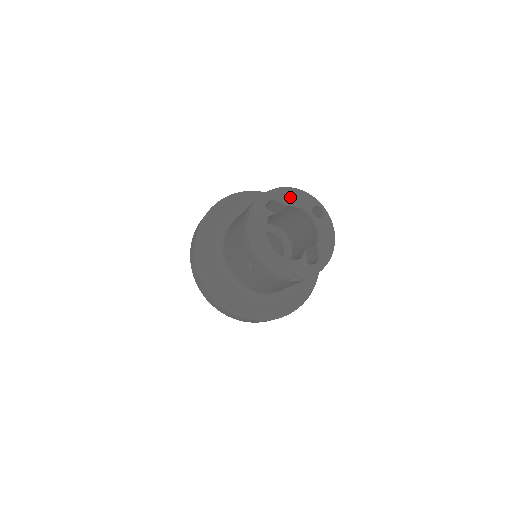
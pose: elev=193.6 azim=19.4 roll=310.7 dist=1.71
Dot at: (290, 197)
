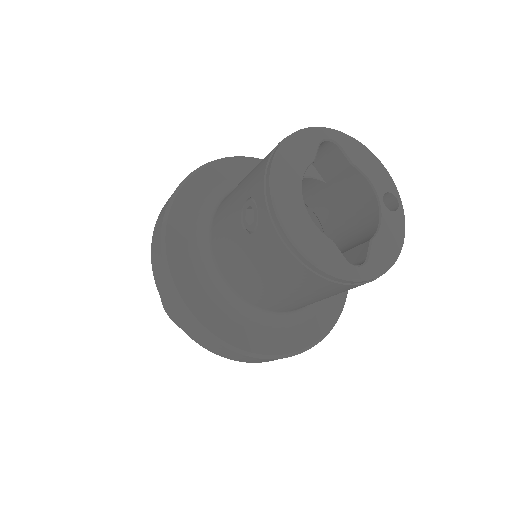
Dot at: (361, 157)
